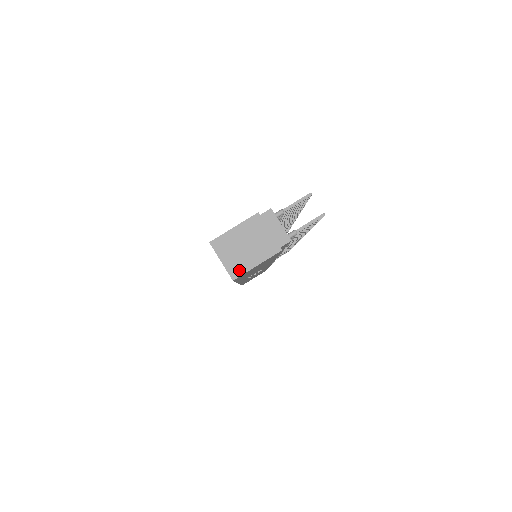
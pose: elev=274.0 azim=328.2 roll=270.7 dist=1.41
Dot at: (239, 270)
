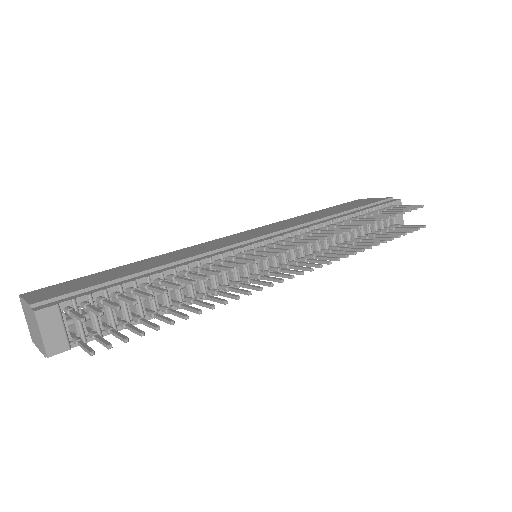
Dot at: (33, 338)
